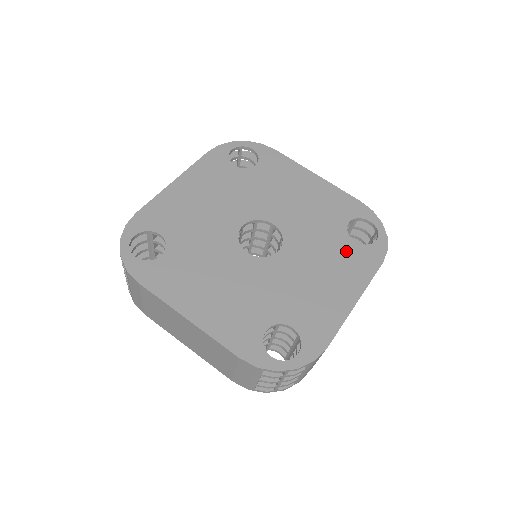
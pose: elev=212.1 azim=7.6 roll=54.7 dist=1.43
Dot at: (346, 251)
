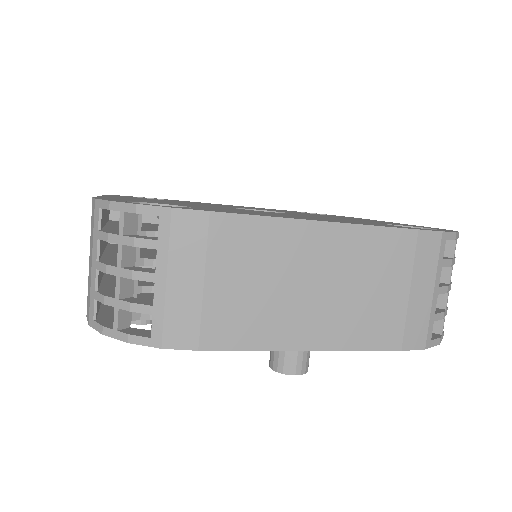
Dot at: (364, 222)
